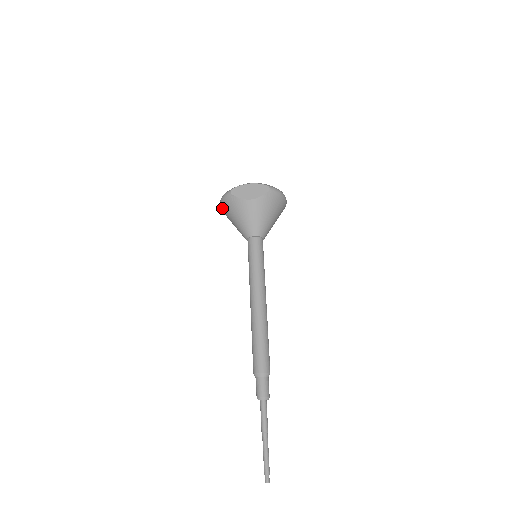
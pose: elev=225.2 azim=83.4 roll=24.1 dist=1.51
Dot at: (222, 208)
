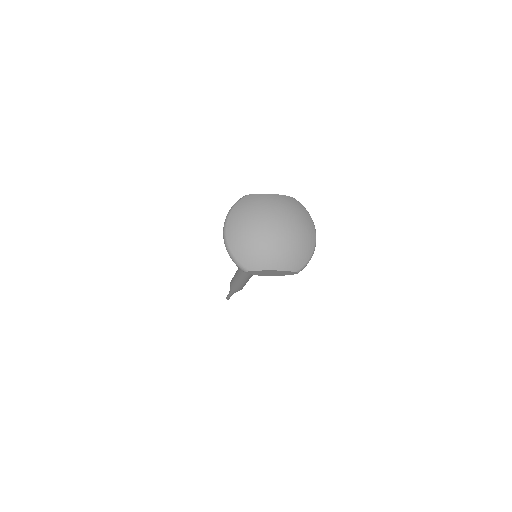
Dot at: occluded
